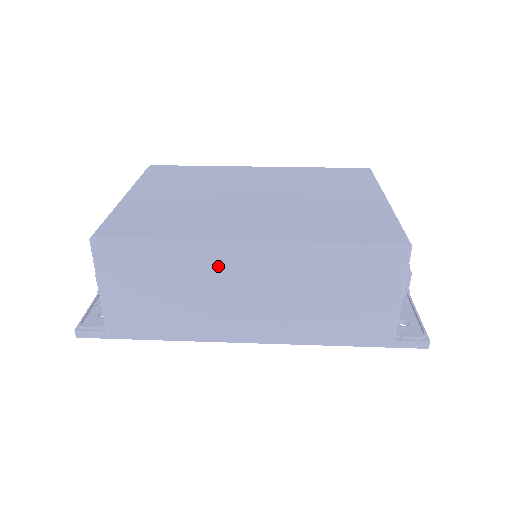
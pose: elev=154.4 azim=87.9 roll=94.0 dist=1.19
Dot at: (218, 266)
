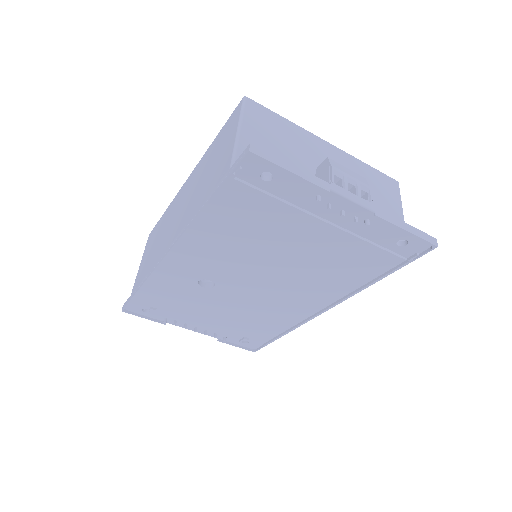
Dot at: (175, 205)
